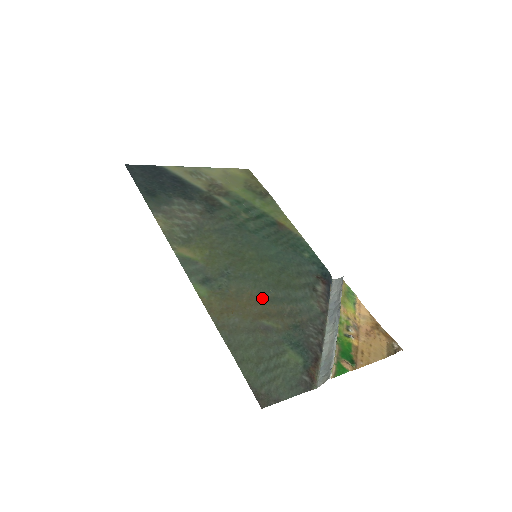
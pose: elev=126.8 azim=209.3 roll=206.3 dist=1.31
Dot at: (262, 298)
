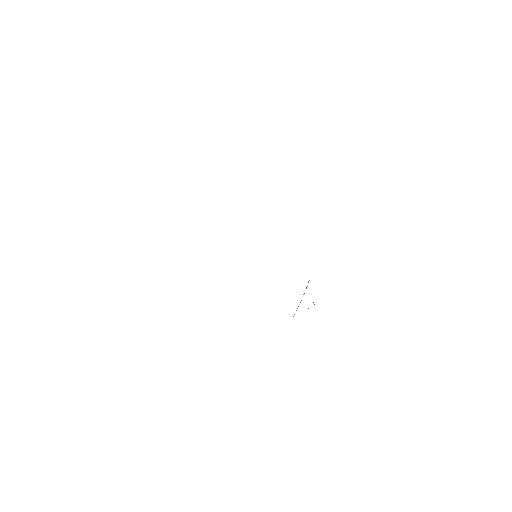
Dot at: occluded
